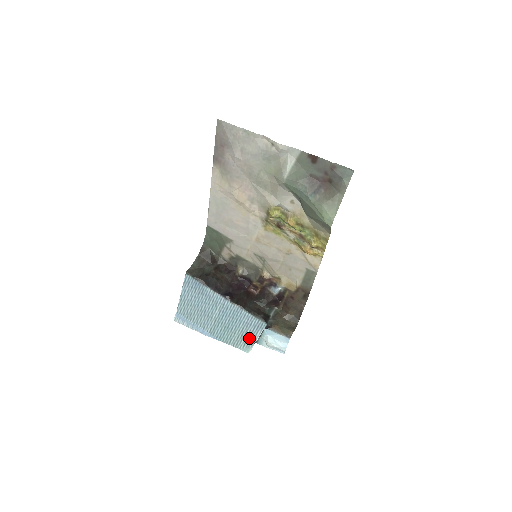
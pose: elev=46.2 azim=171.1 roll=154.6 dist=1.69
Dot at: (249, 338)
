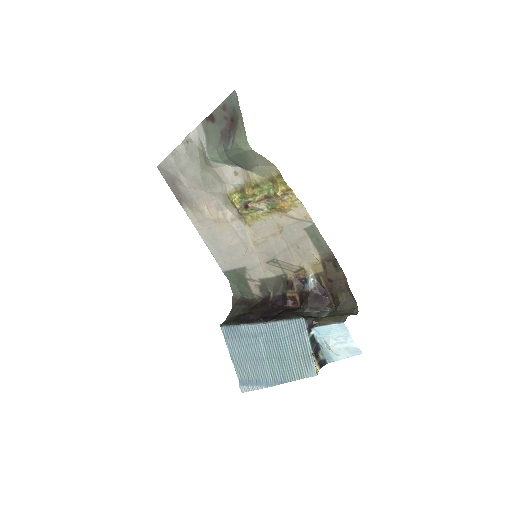
Dot at: (304, 353)
